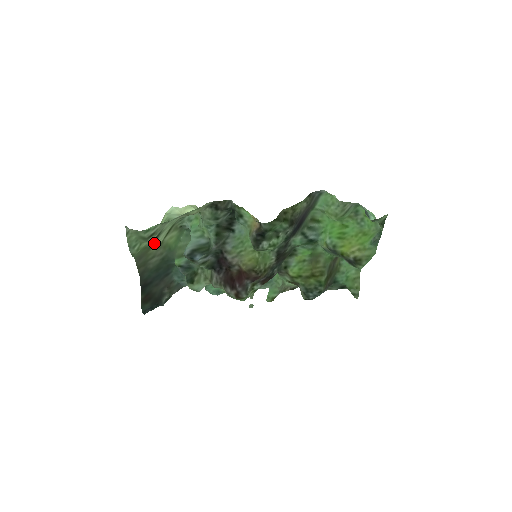
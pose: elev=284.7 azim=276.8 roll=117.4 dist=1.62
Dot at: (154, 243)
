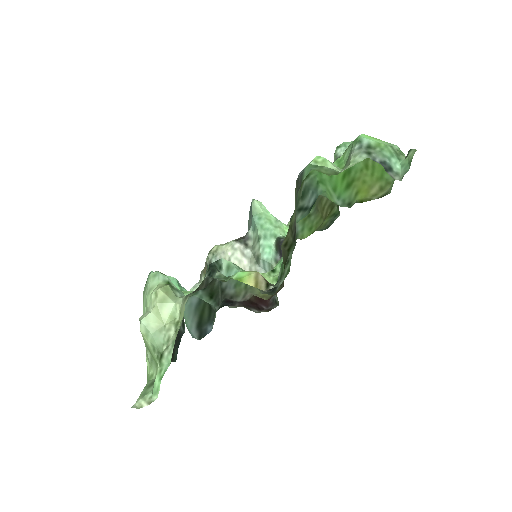
Dot at: occluded
